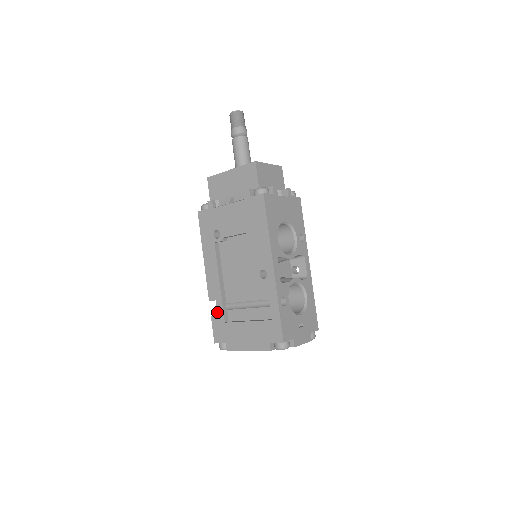
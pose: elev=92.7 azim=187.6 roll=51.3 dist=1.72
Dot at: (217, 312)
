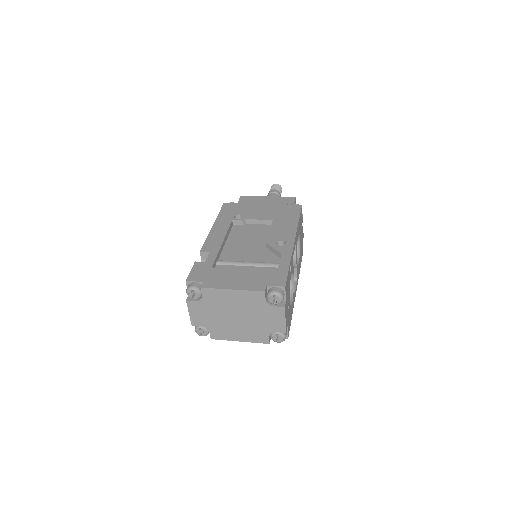
Dot at: (206, 259)
